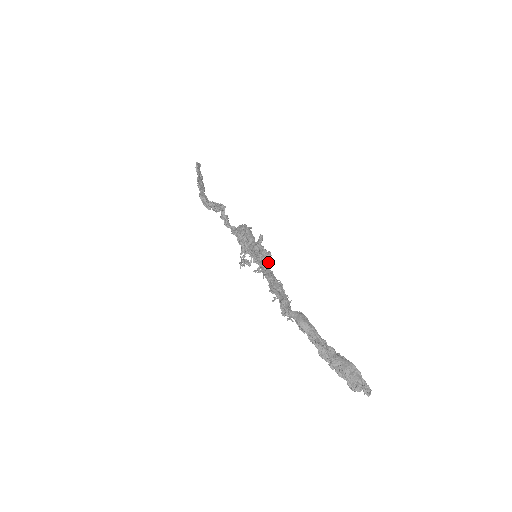
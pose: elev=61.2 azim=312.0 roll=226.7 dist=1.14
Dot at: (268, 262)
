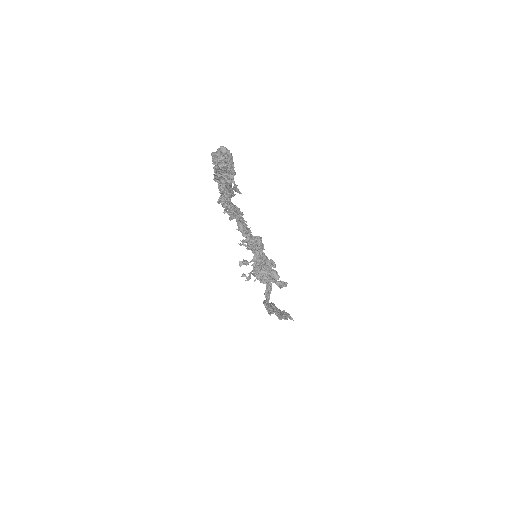
Dot at: occluded
